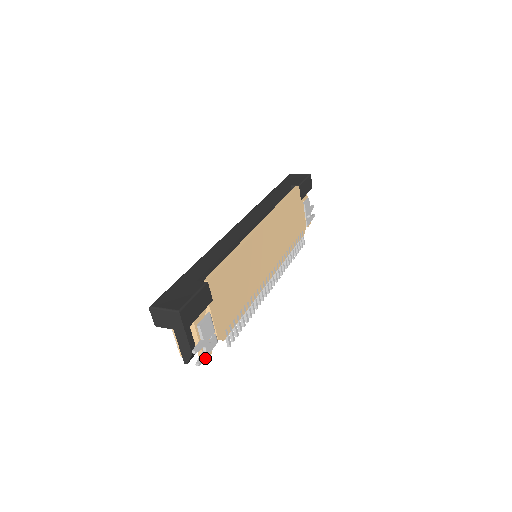
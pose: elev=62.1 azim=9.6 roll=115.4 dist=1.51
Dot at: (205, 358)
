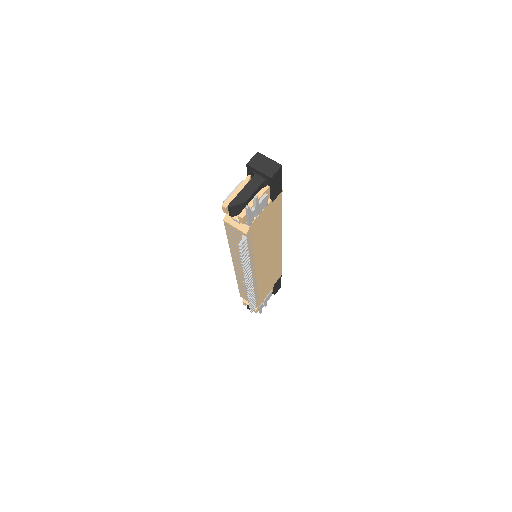
Dot at: (249, 214)
